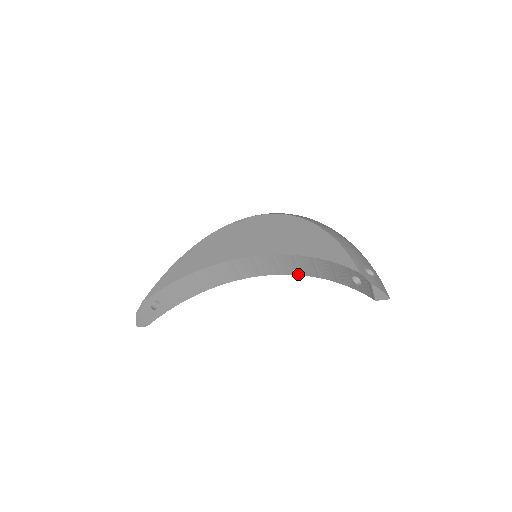
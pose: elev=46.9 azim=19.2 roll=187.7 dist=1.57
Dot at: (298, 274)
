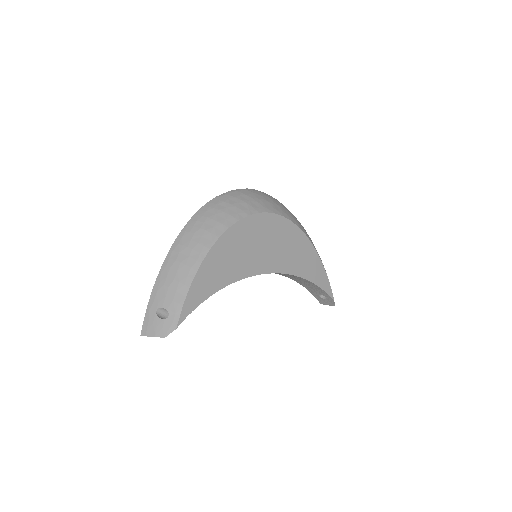
Dot at: (279, 274)
